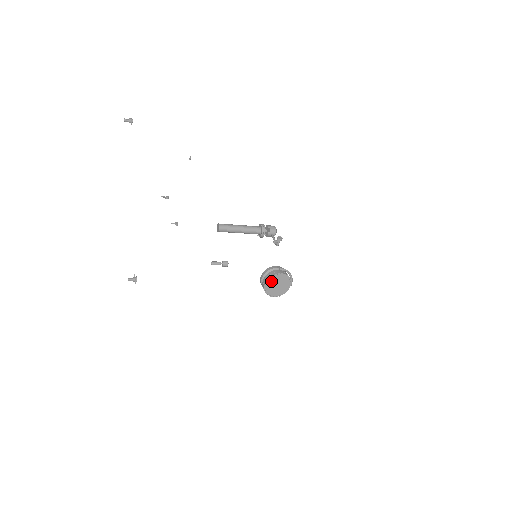
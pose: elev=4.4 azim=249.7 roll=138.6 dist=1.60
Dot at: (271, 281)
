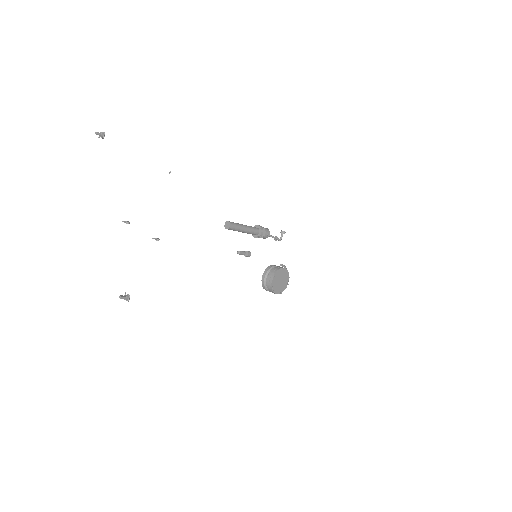
Dot at: (276, 276)
